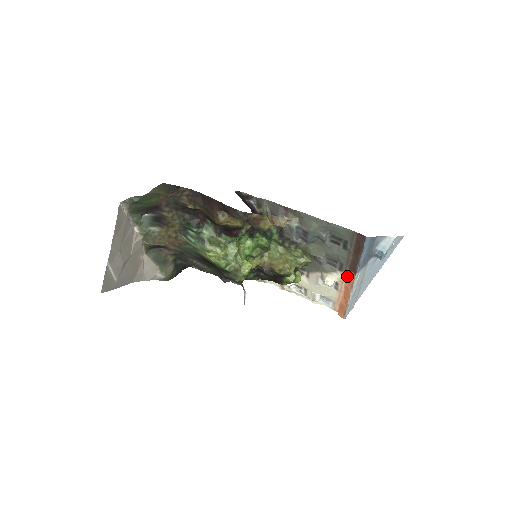
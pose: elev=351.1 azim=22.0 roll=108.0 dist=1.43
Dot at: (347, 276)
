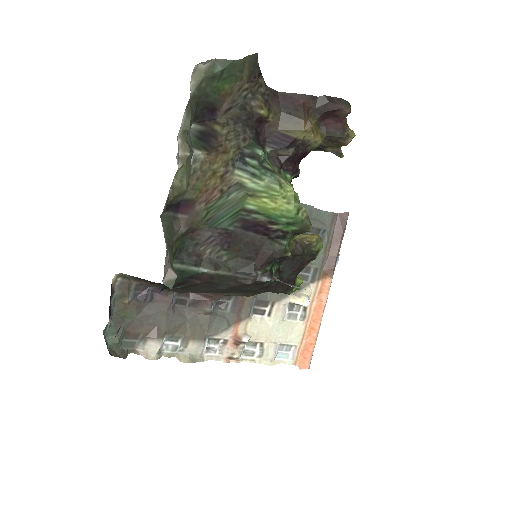
Dot at: (320, 287)
